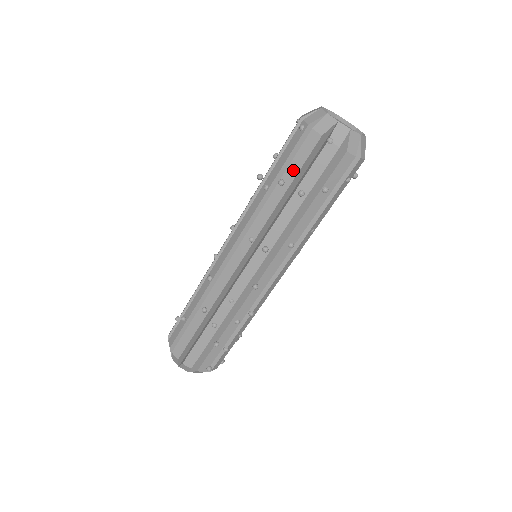
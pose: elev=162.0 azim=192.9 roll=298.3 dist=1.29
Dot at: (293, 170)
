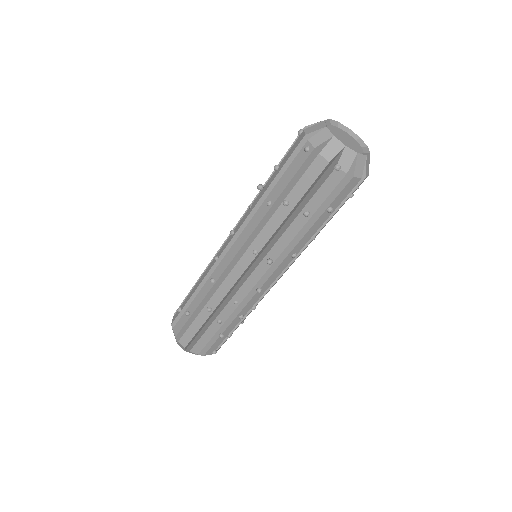
Dot at: (298, 192)
